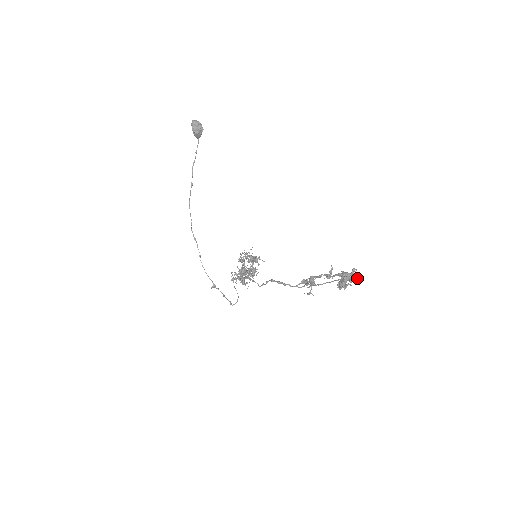
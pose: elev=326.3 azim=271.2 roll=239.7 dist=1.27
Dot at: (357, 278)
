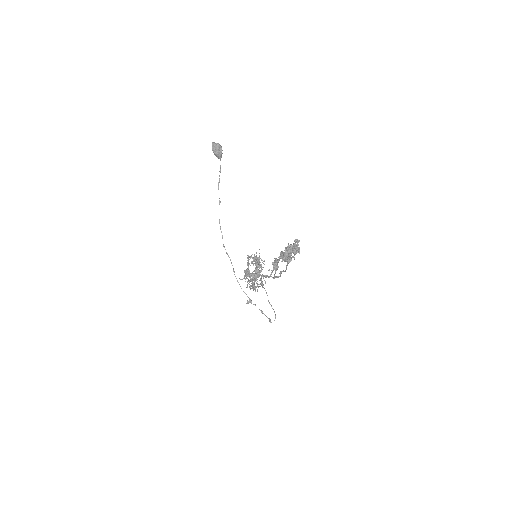
Dot at: (297, 248)
